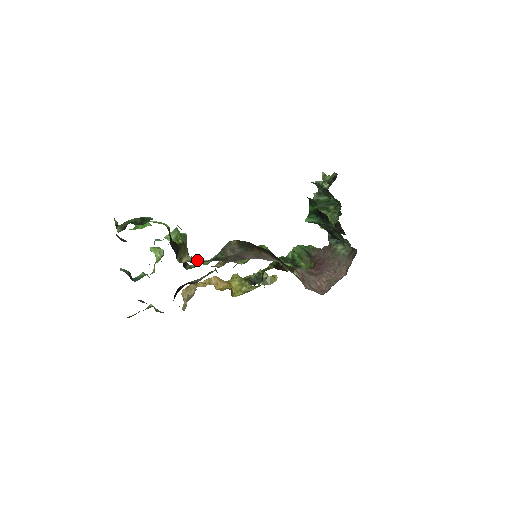
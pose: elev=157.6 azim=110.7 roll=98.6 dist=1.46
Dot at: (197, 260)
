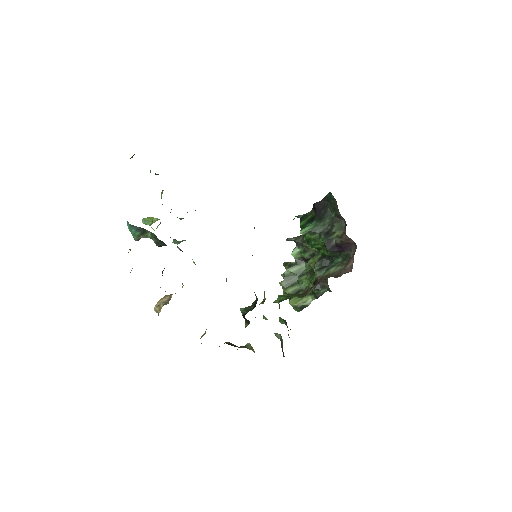
Dot at: occluded
